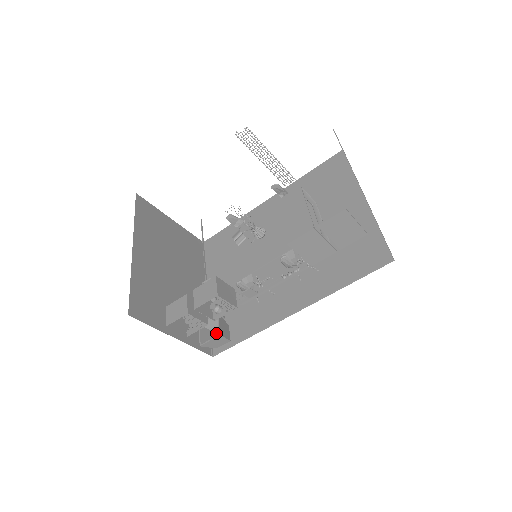
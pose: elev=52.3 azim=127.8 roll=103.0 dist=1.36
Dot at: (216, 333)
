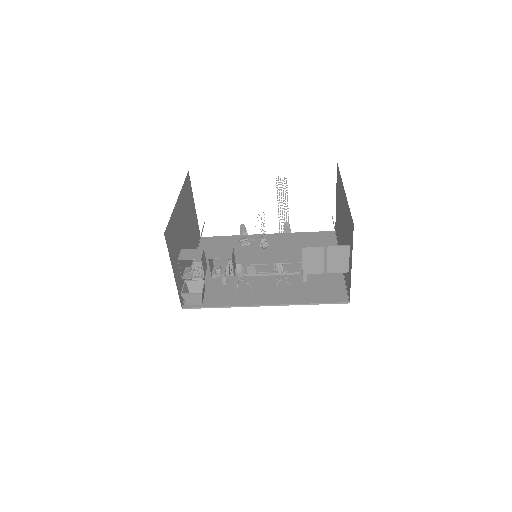
Dot at: occluded
